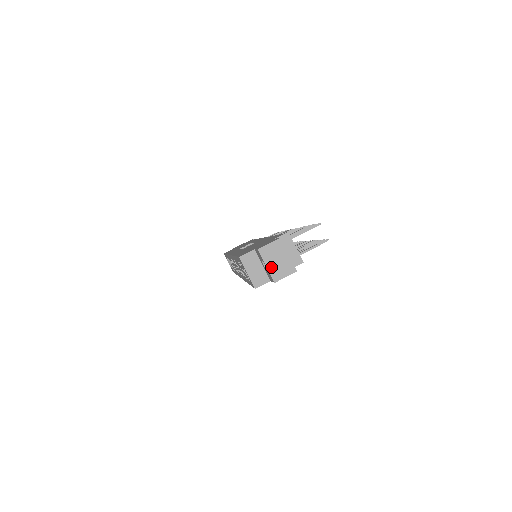
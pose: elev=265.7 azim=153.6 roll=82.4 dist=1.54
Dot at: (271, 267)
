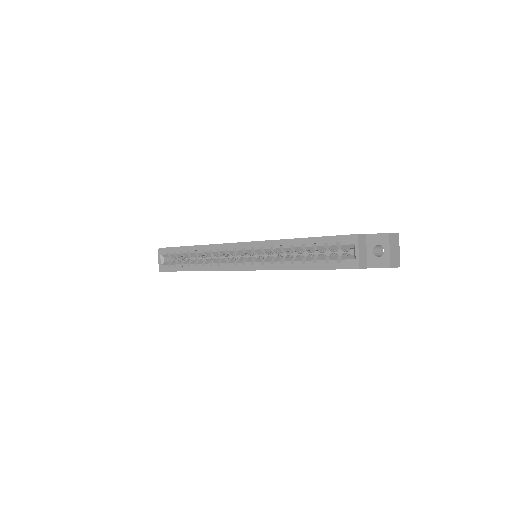
Dot at: (391, 253)
